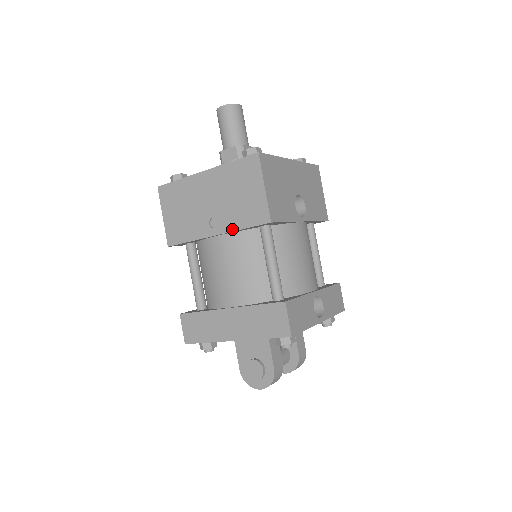
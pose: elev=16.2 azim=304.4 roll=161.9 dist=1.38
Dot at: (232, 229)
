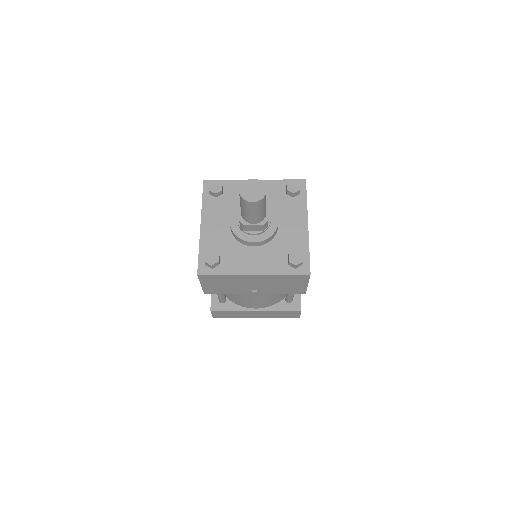
Dot at: (272, 293)
